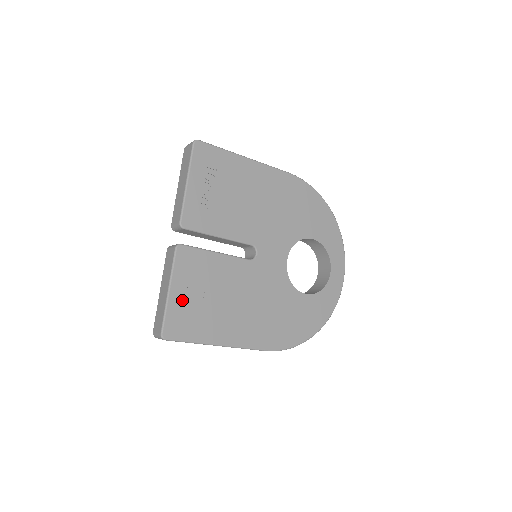
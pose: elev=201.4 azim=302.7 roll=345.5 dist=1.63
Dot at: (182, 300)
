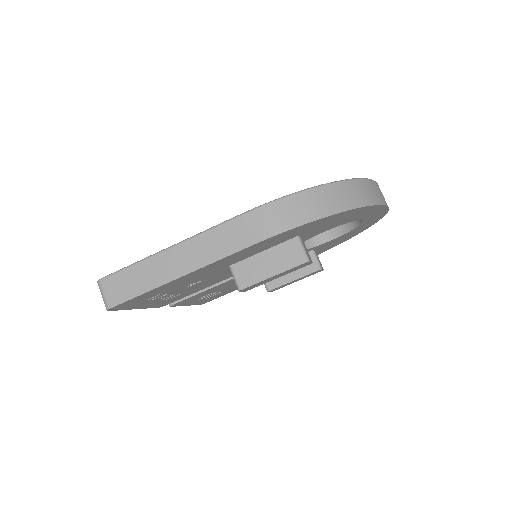
Dot at: occluded
